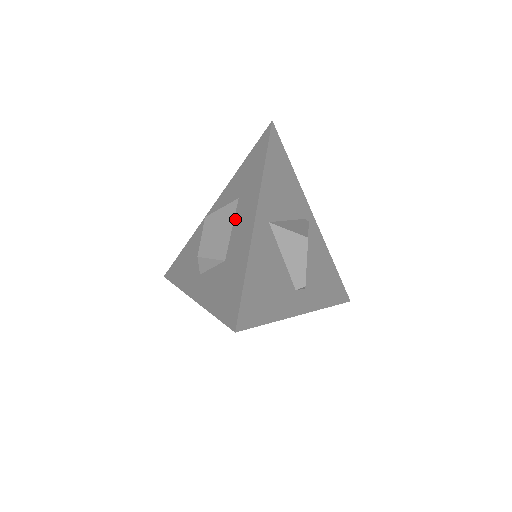
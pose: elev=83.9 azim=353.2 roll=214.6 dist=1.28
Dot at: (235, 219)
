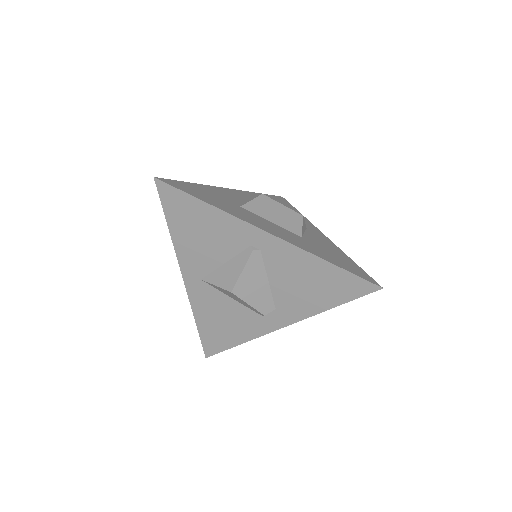
Dot at: occluded
